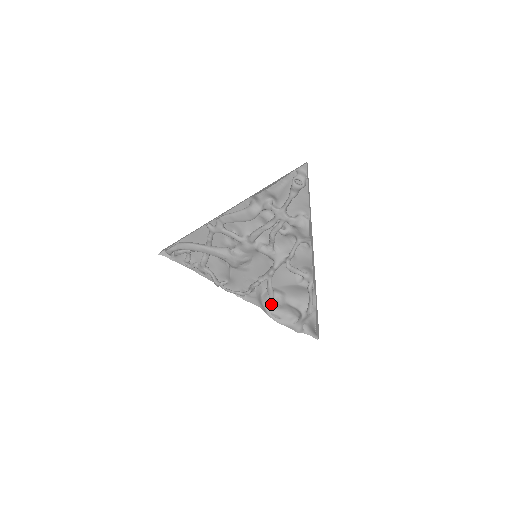
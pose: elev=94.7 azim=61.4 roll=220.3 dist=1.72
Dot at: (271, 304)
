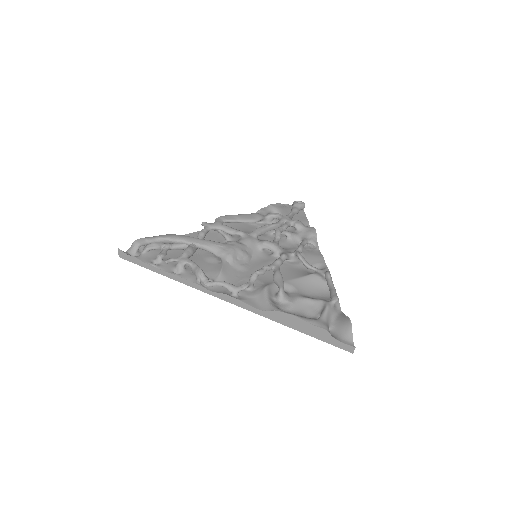
Dot at: (278, 303)
